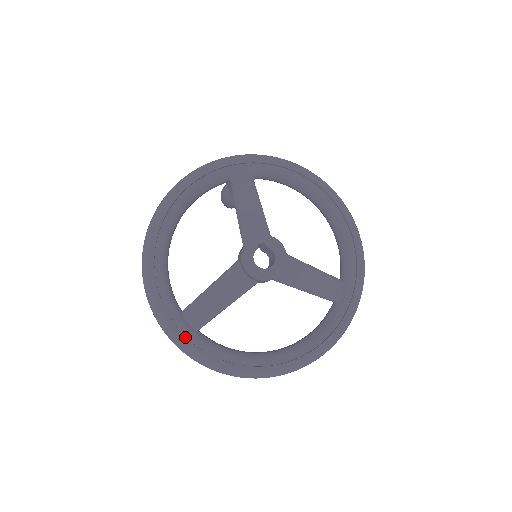
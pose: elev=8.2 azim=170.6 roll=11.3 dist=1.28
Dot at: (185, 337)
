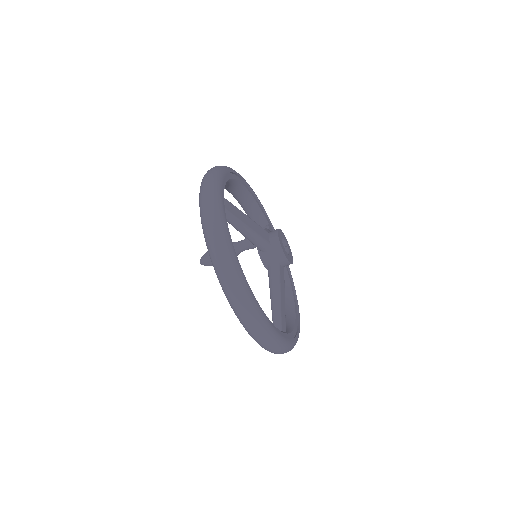
Dot at: occluded
